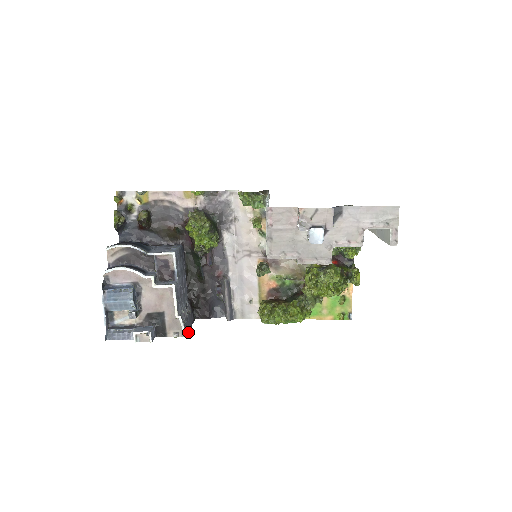
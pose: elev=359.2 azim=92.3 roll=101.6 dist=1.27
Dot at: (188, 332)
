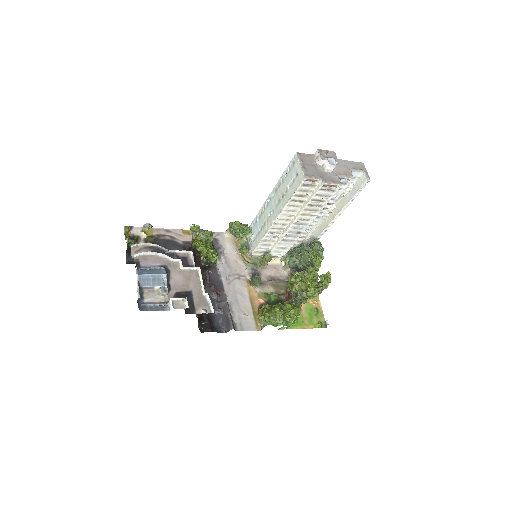
Dot at: occluded
